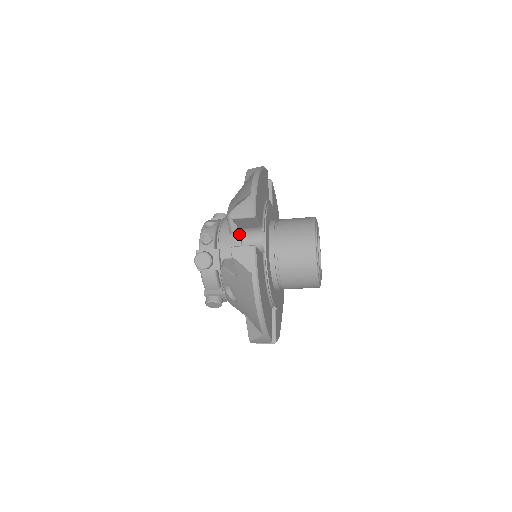
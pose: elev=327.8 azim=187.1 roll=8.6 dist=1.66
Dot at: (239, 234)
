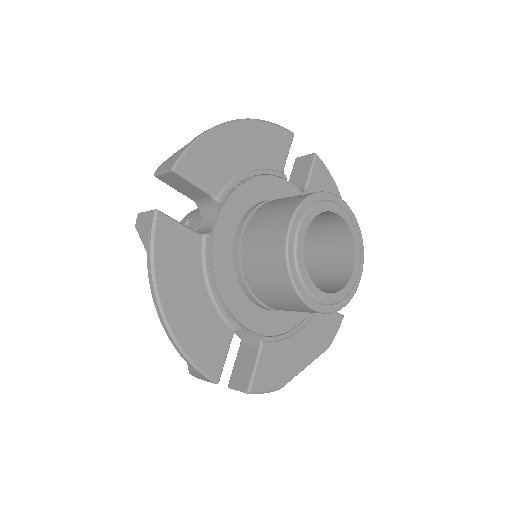
Dot at: occluded
